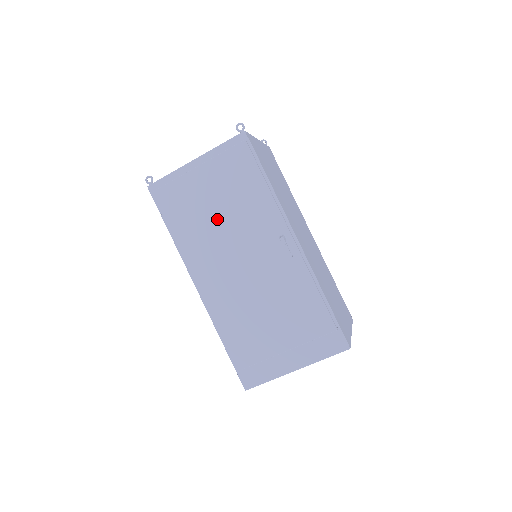
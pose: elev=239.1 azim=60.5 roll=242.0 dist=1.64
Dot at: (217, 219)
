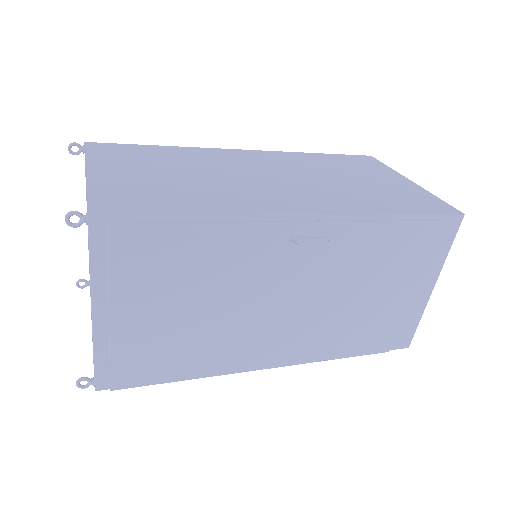
Dot at: (208, 316)
